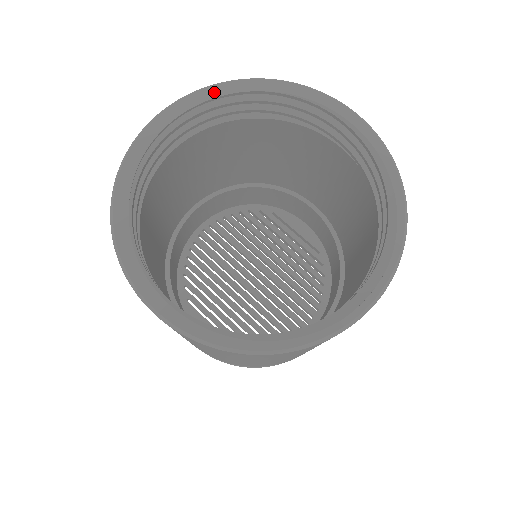
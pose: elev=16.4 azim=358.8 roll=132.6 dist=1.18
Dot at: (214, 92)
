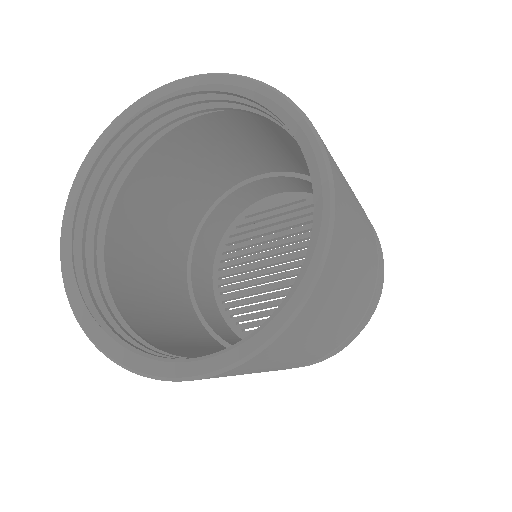
Dot at: (74, 195)
